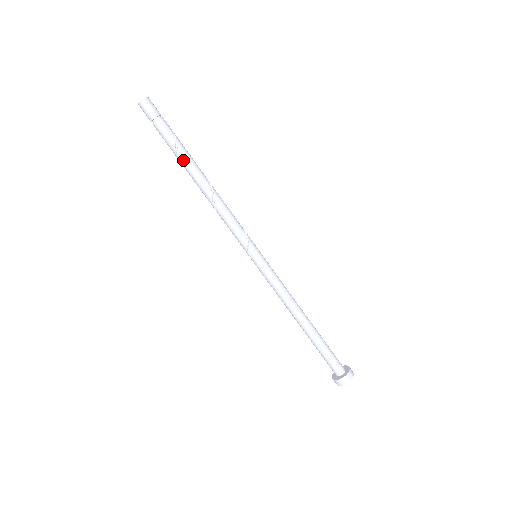
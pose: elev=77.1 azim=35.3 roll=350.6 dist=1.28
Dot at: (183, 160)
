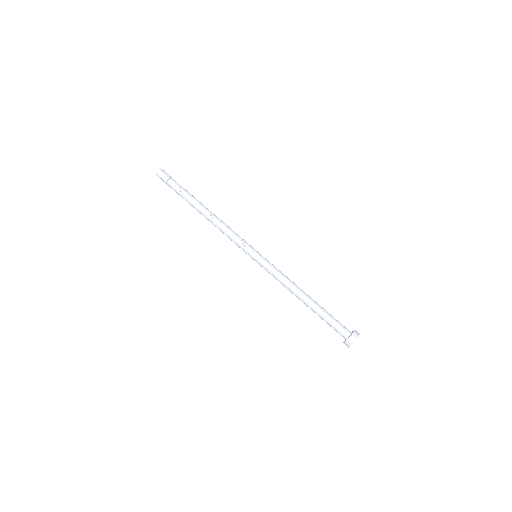
Dot at: (190, 203)
